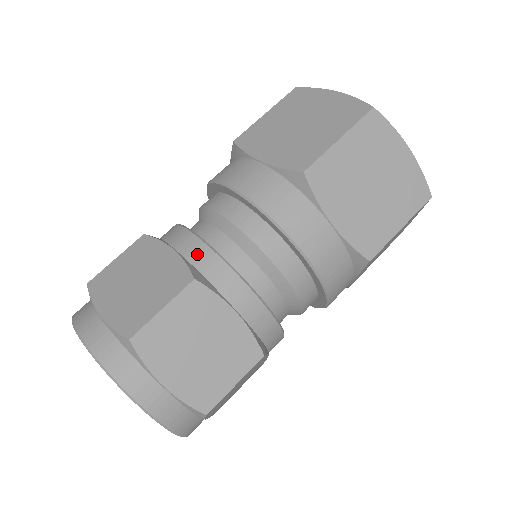
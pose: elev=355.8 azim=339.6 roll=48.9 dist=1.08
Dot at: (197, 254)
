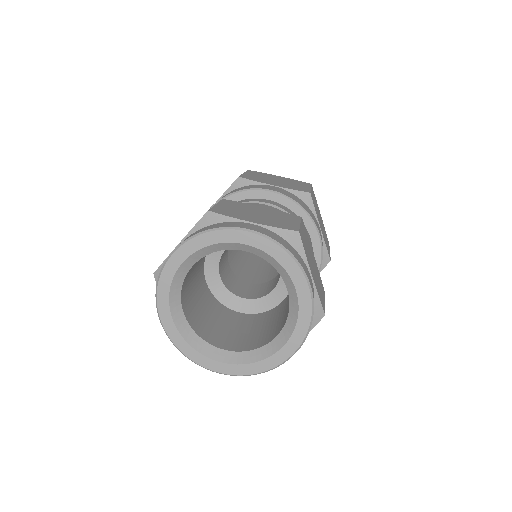
Dot at: occluded
